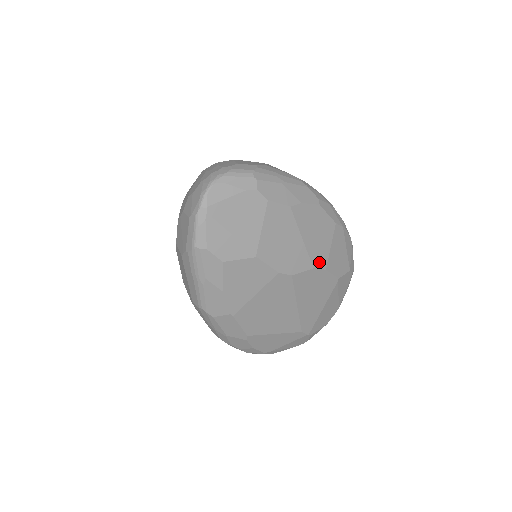
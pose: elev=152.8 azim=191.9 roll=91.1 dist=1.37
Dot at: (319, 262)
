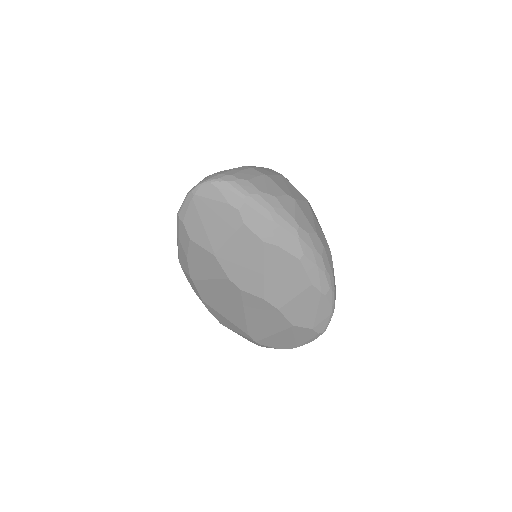
Dot at: (274, 299)
